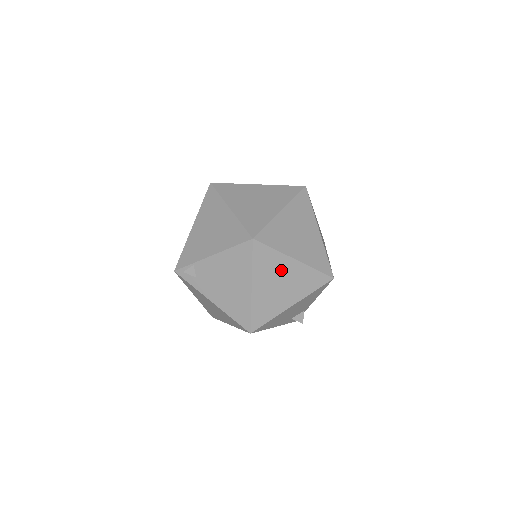
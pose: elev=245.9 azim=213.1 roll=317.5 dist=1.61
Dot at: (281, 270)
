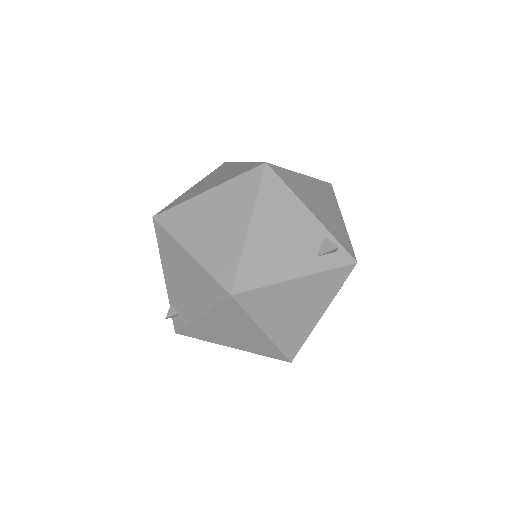
Dot at: (202, 212)
